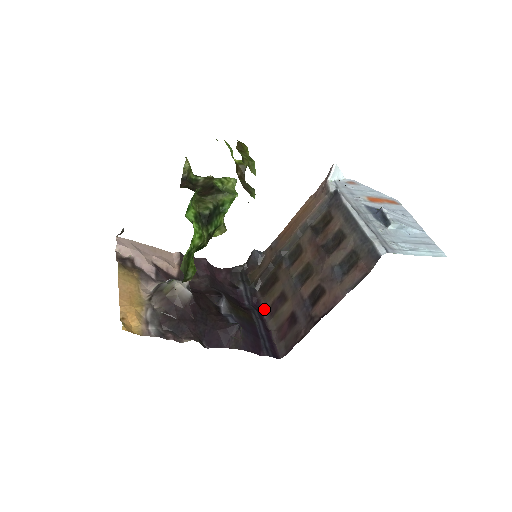
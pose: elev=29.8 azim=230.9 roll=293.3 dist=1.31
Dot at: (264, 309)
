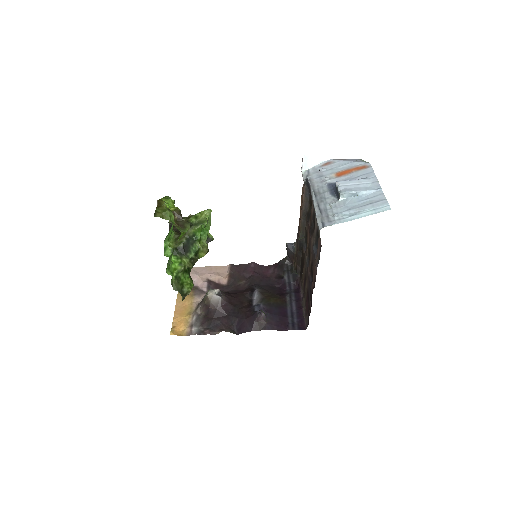
Dot at: (301, 290)
